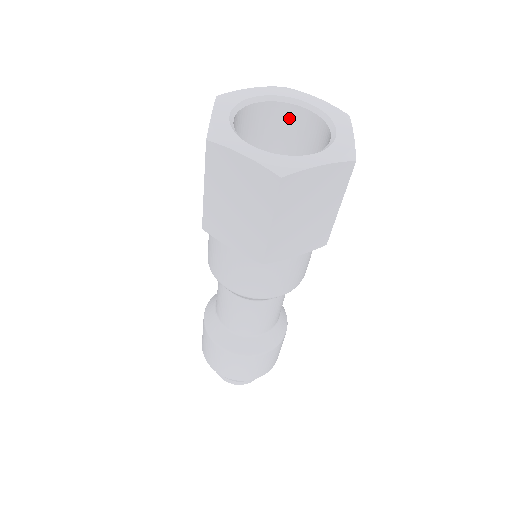
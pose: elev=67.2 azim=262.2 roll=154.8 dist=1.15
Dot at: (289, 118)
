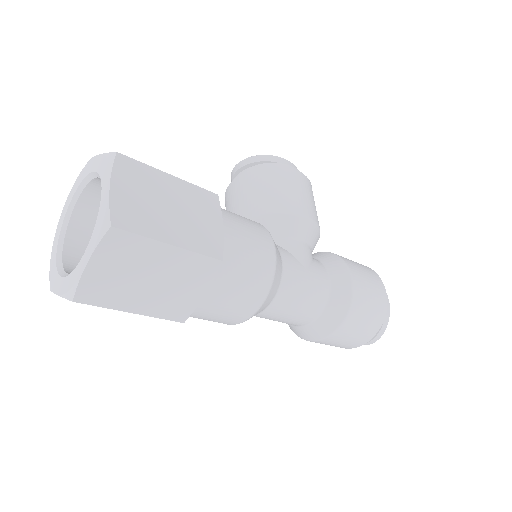
Dot at: occluded
